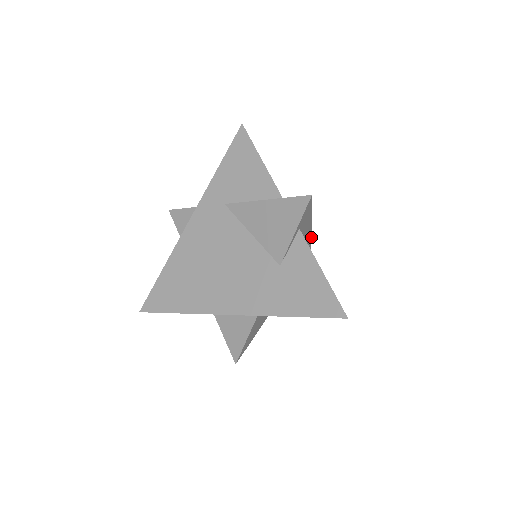
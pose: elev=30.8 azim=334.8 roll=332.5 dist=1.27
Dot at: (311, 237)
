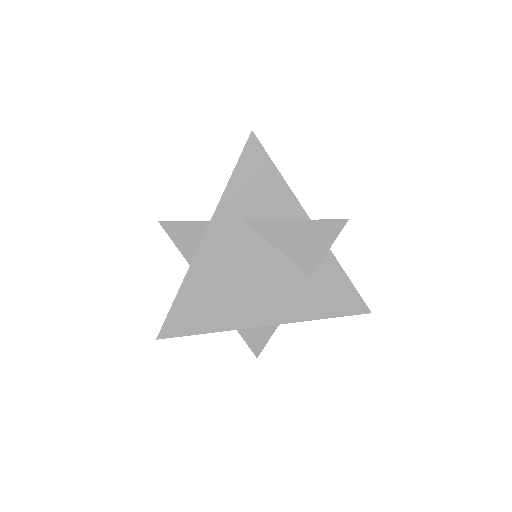
Dot at: occluded
